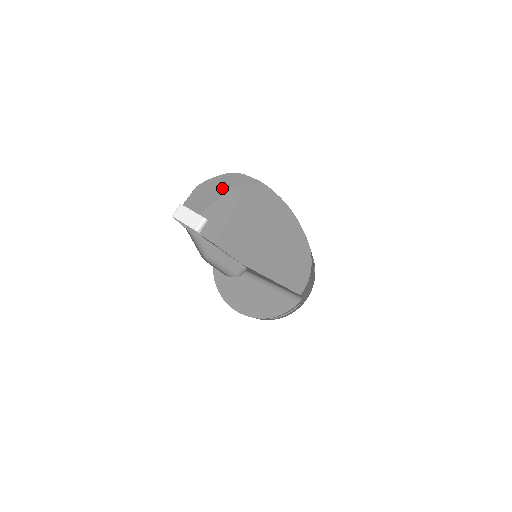
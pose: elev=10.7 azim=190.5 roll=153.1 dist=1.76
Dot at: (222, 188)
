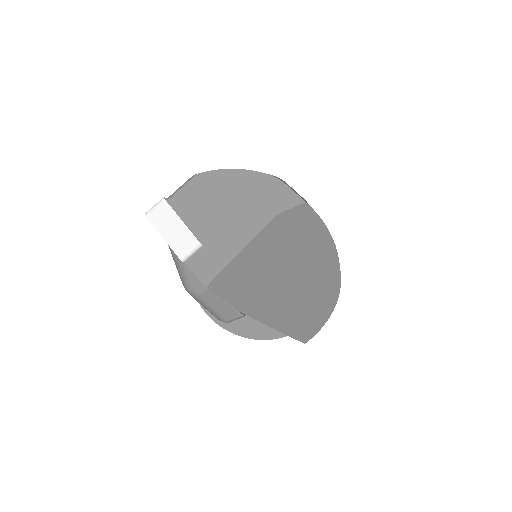
Dot at: (240, 197)
